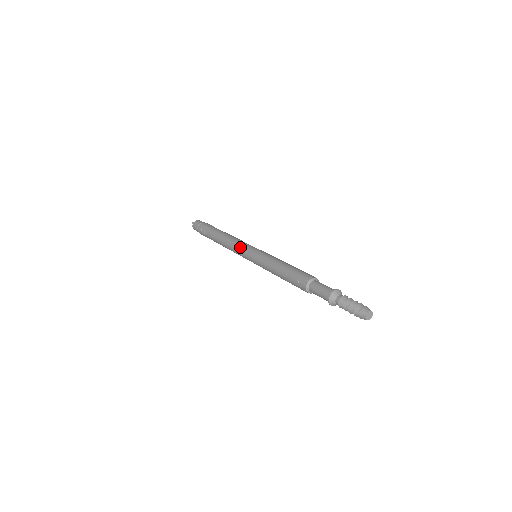
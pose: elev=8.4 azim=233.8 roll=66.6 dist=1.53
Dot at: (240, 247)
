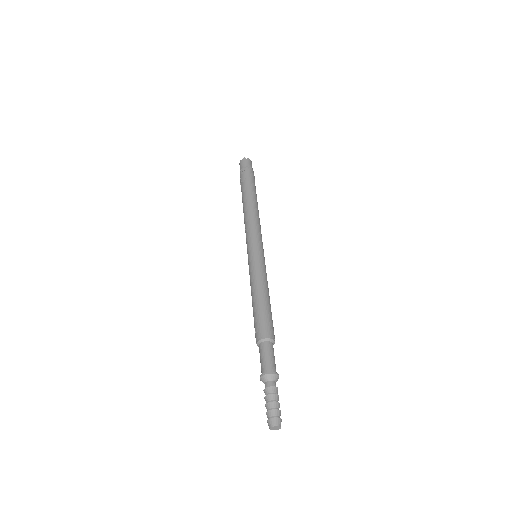
Dot at: (247, 237)
